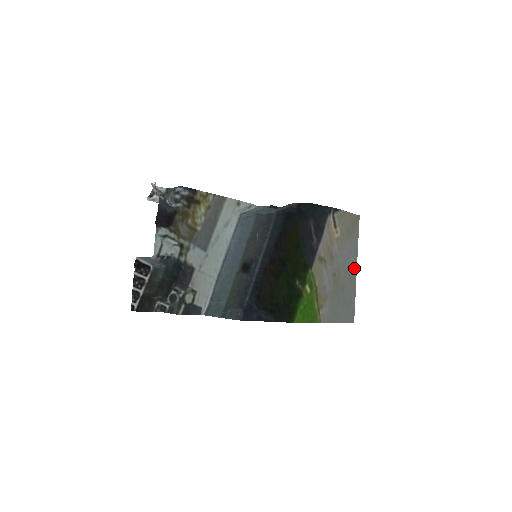
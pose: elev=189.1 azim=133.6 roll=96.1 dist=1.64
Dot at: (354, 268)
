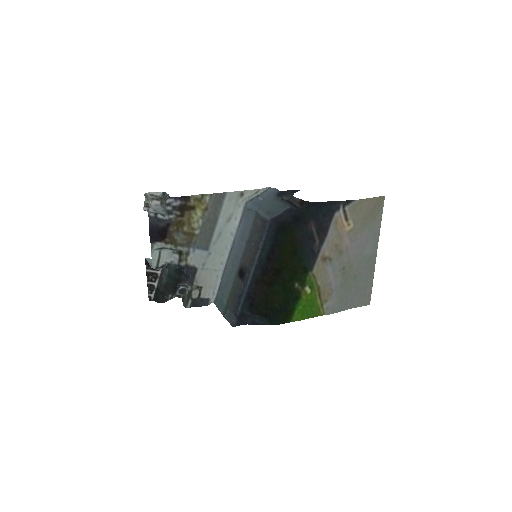
Dot at: (373, 253)
